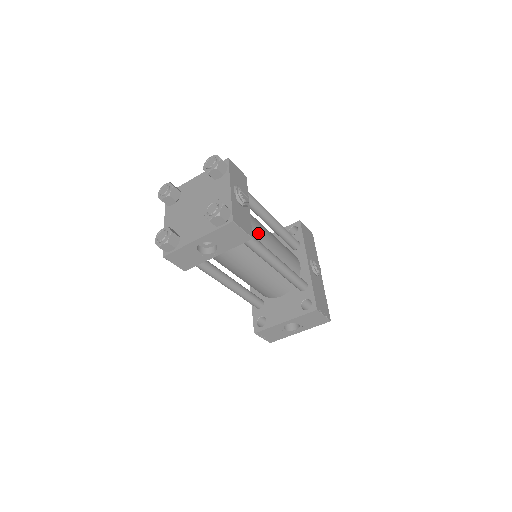
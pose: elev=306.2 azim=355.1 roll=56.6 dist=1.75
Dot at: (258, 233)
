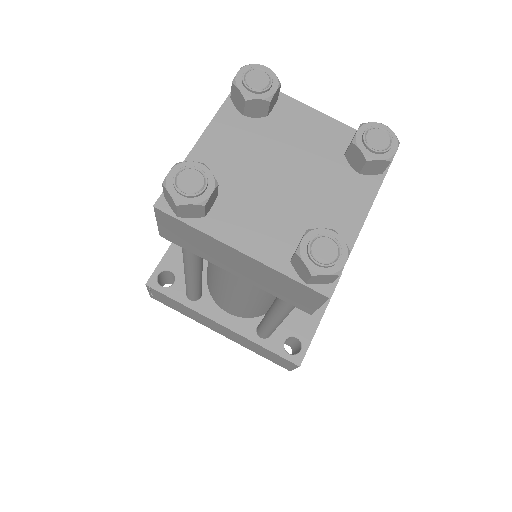
Dot at: occluded
